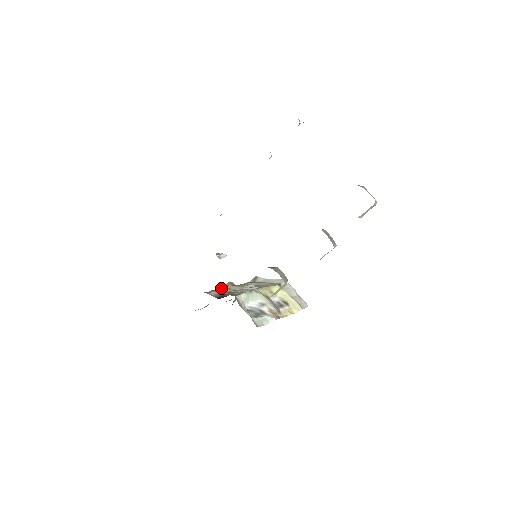
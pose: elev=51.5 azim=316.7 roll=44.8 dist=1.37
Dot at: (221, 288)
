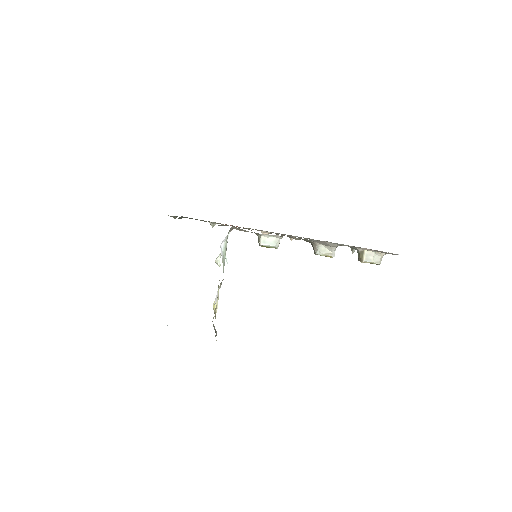
Dot at: occluded
